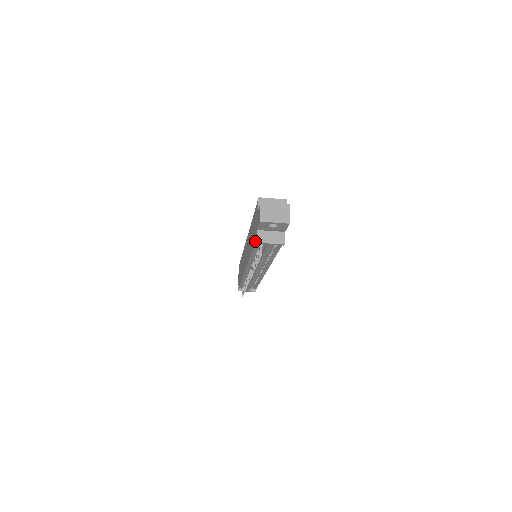
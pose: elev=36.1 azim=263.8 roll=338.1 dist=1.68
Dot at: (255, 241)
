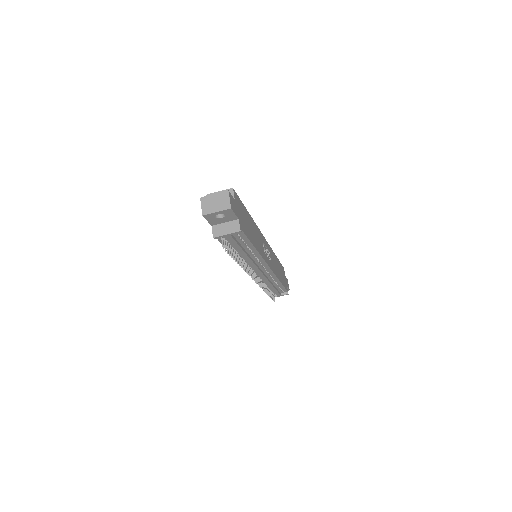
Dot at: occluded
